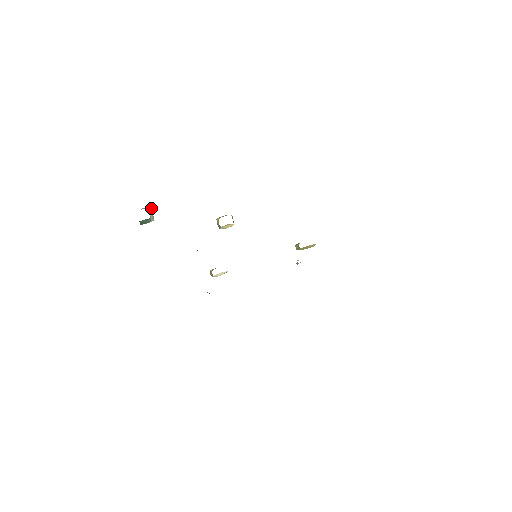
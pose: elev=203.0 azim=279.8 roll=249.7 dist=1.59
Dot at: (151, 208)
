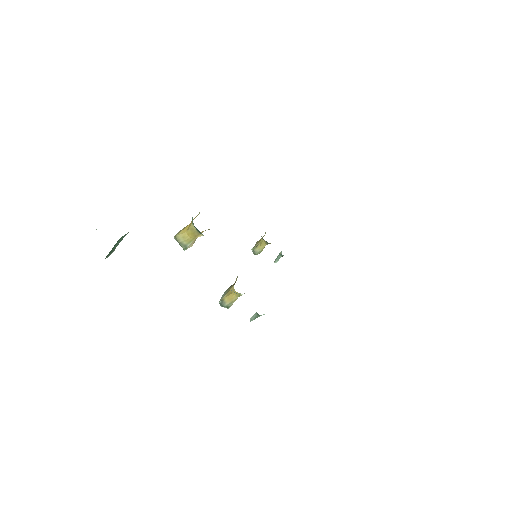
Dot at: occluded
